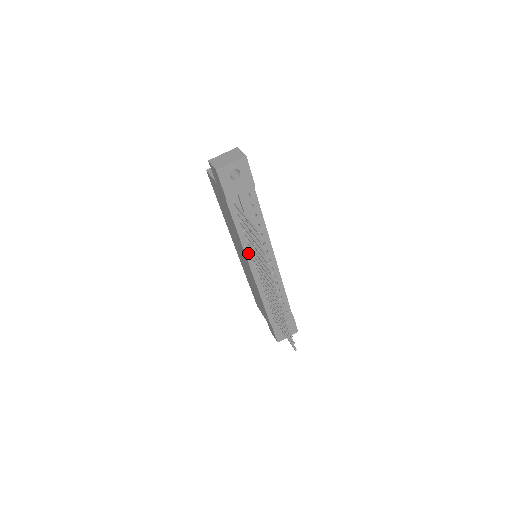
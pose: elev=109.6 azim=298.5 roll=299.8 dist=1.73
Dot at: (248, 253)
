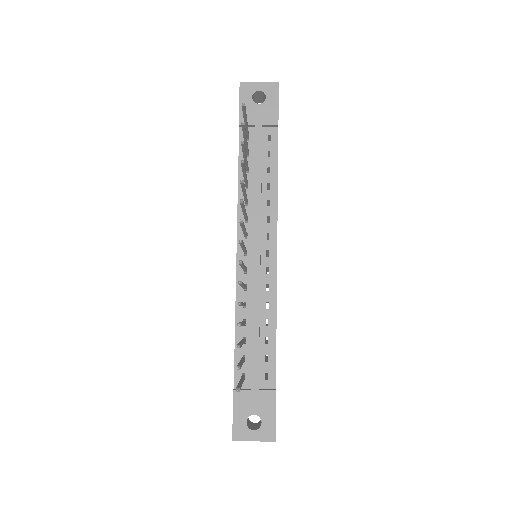
Dot at: occluded
